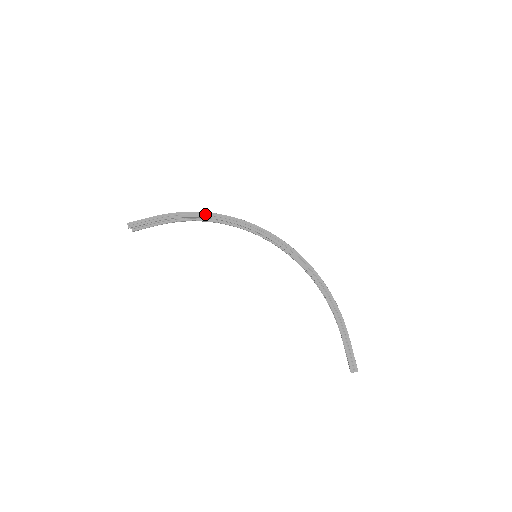
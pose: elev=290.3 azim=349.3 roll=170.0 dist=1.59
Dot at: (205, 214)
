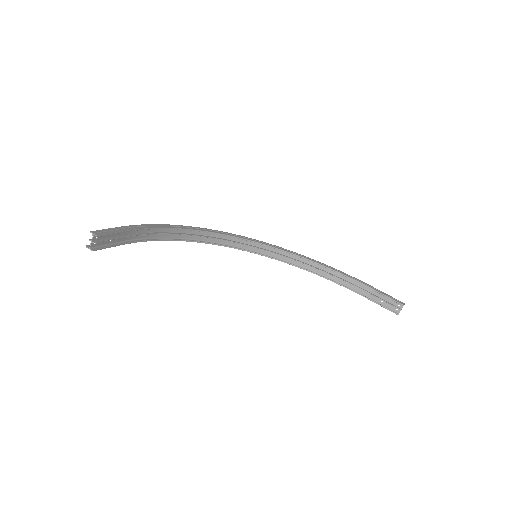
Dot at: (179, 226)
